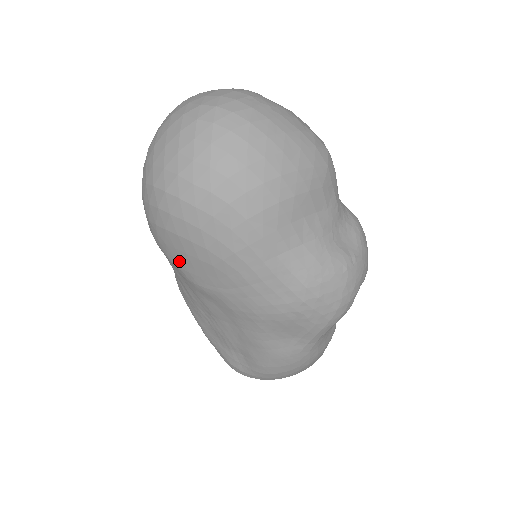
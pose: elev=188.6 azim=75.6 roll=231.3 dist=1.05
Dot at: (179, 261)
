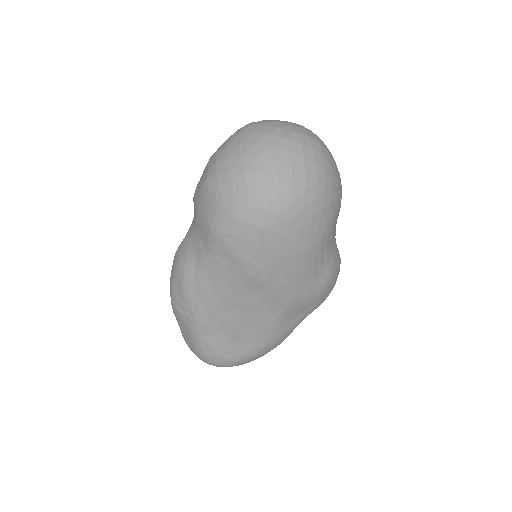
Dot at: (254, 256)
